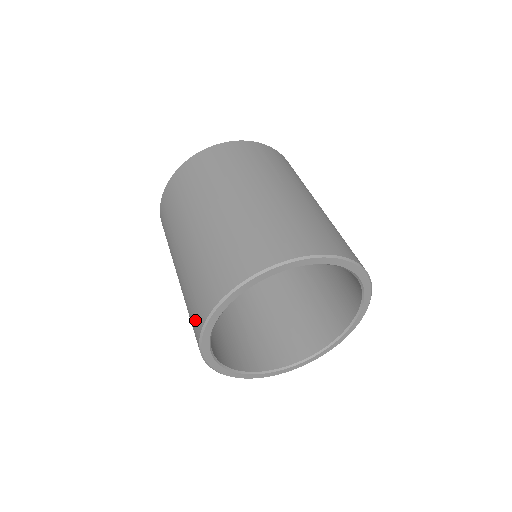
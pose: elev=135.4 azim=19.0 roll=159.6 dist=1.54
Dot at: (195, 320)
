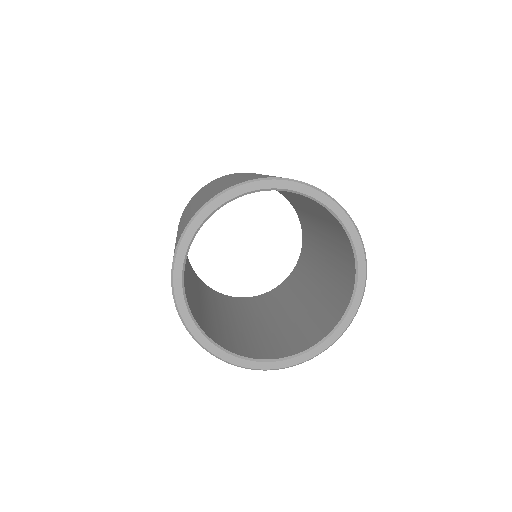
Dot at: (223, 188)
